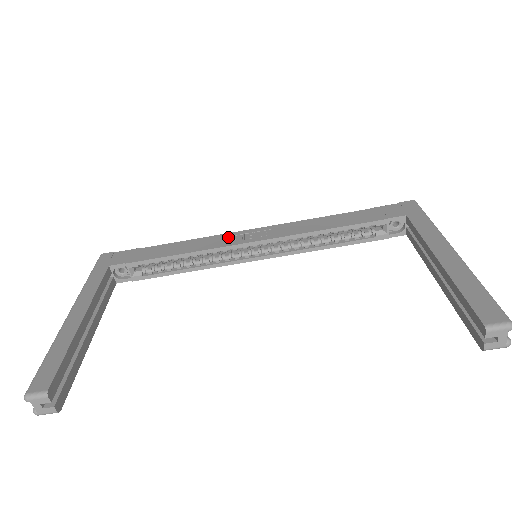
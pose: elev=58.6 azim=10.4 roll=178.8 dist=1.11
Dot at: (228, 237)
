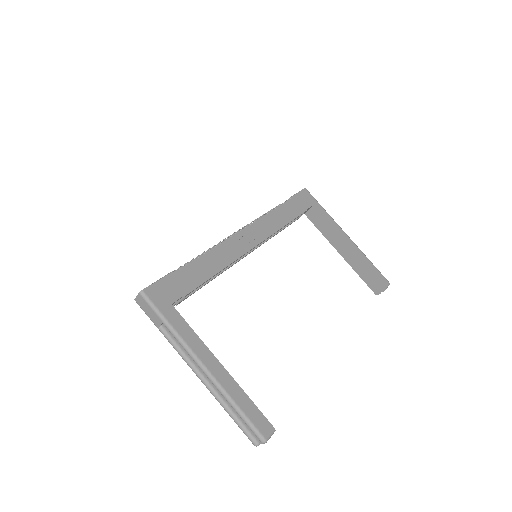
Dot at: (234, 244)
